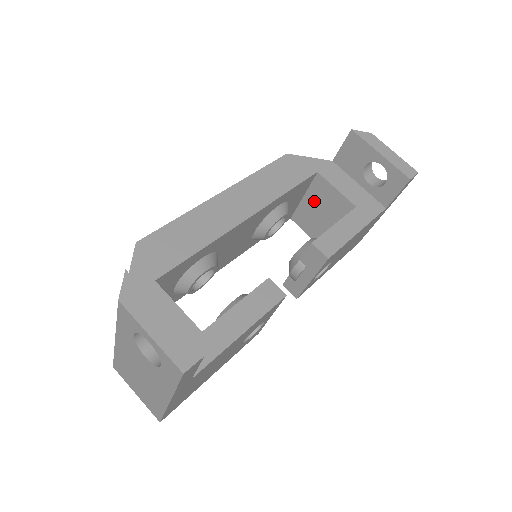
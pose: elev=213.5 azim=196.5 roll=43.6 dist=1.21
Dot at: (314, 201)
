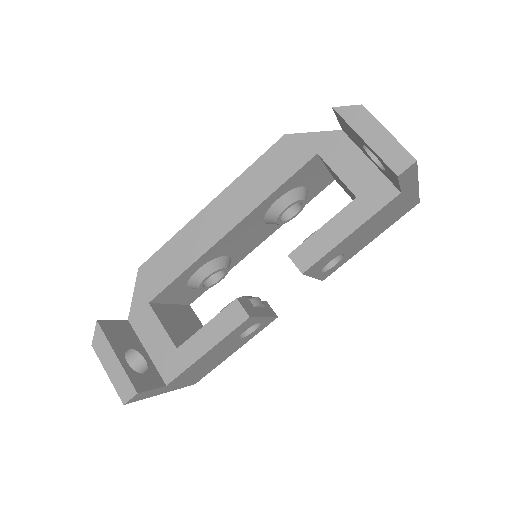
Dot at: (334, 175)
